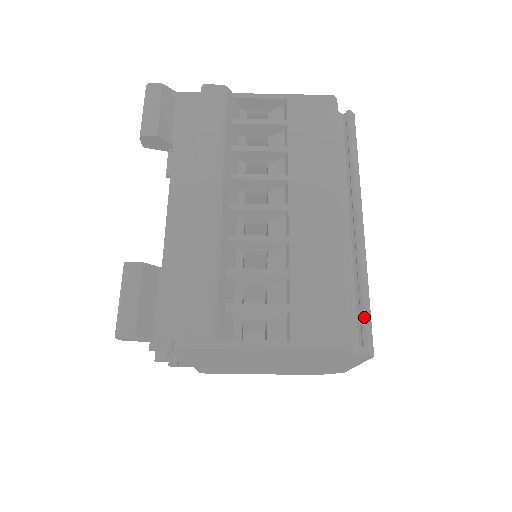
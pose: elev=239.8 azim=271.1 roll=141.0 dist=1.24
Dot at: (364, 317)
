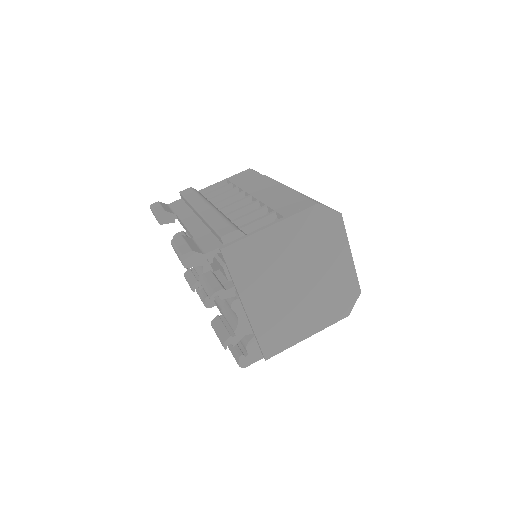
Dot at: occluded
